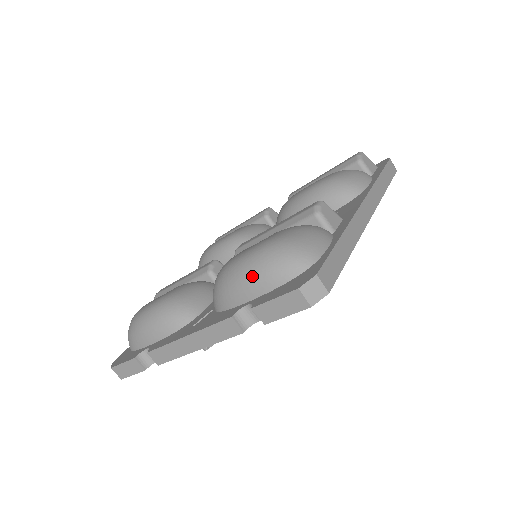
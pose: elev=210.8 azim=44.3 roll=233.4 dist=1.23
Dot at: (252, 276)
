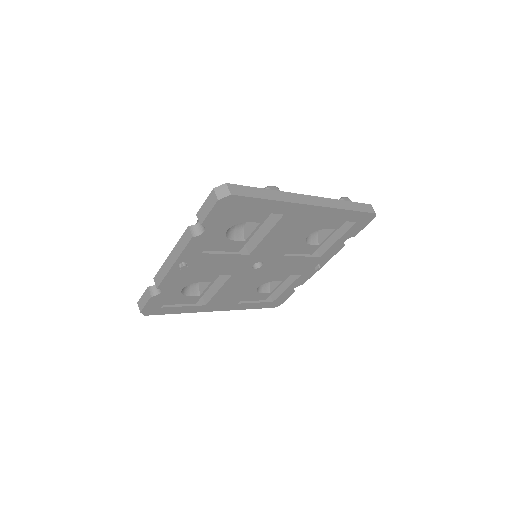
Dot at: occluded
